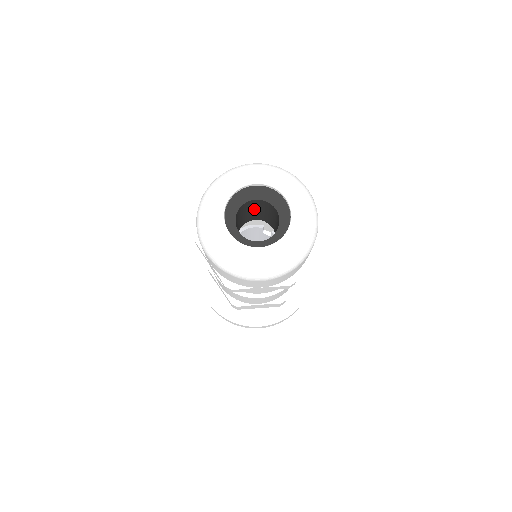
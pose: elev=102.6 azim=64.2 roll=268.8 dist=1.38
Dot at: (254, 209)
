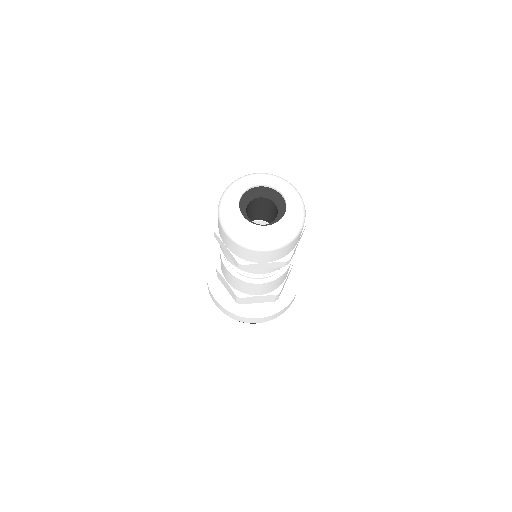
Dot at: (258, 208)
